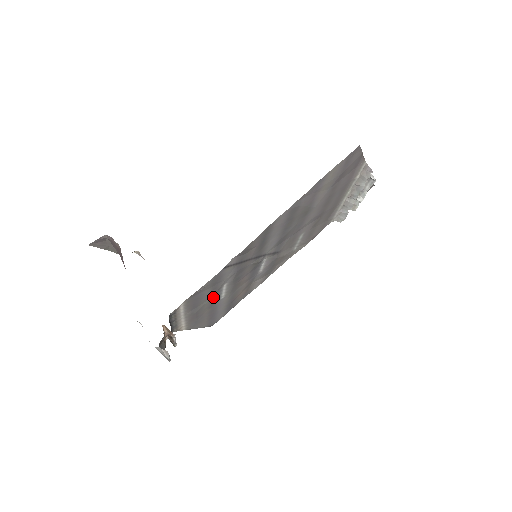
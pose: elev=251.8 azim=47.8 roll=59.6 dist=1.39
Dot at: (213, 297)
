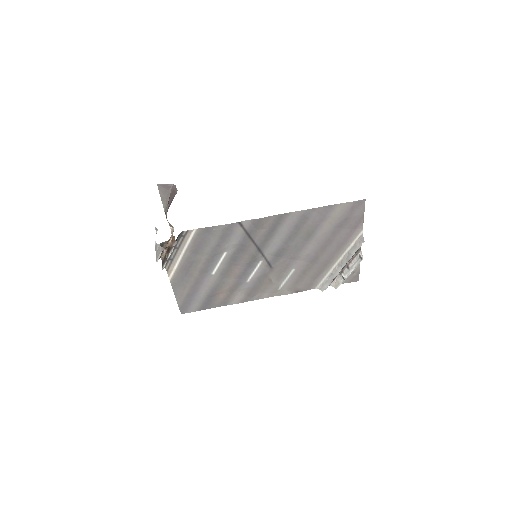
Dot at: (211, 259)
